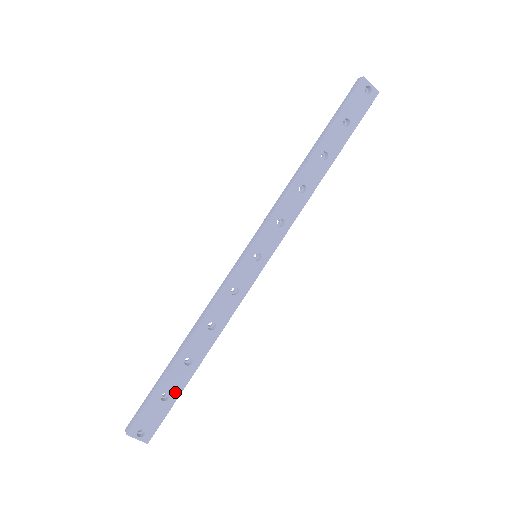
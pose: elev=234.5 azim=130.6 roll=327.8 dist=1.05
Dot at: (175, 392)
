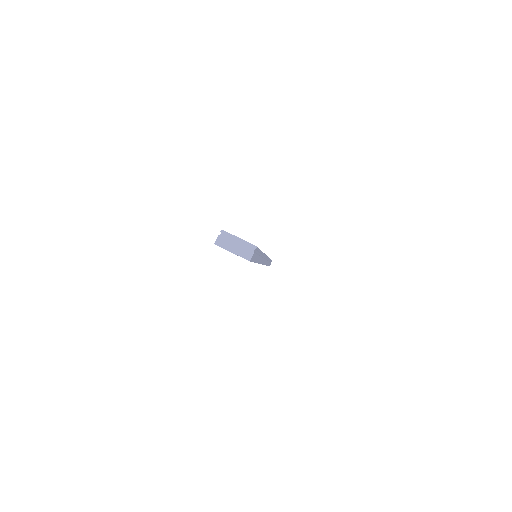
Dot at: occluded
